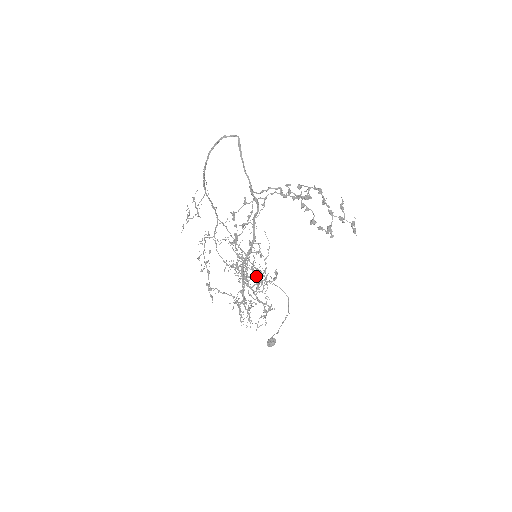
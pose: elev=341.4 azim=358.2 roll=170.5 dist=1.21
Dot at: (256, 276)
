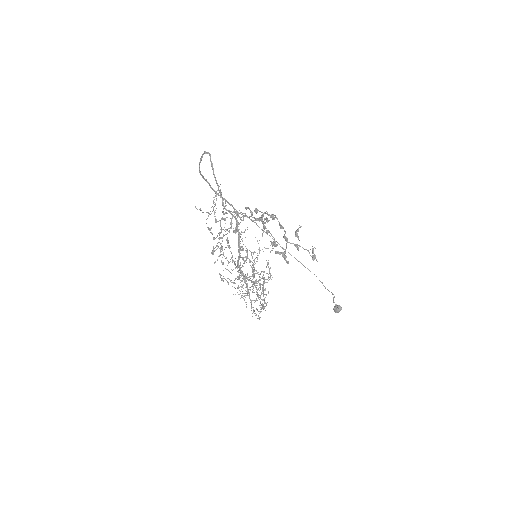
Dot at: occluded
